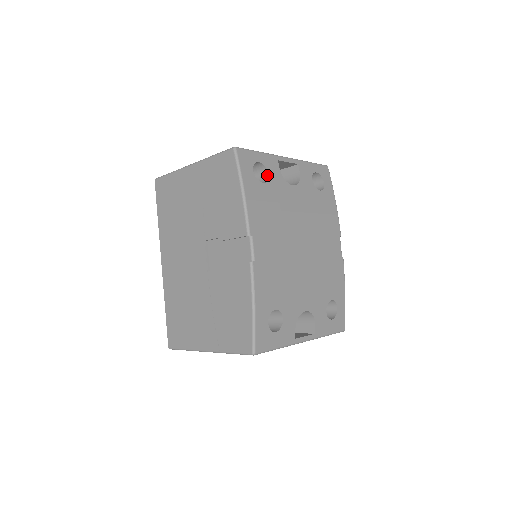
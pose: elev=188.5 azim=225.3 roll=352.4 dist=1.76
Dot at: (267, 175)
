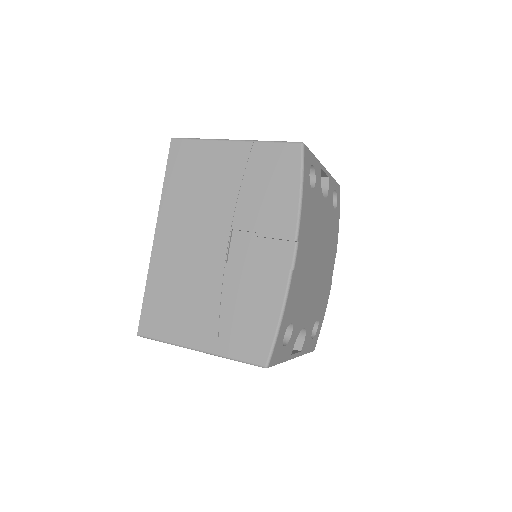
Dot at: (314, 181)
